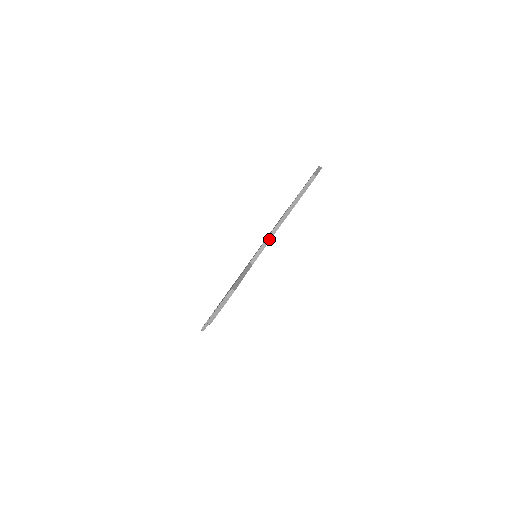
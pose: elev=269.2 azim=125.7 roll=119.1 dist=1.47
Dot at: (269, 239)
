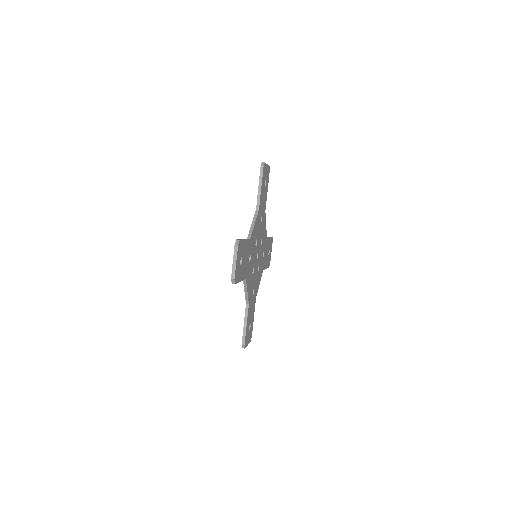
Dot at: (254, 220)
